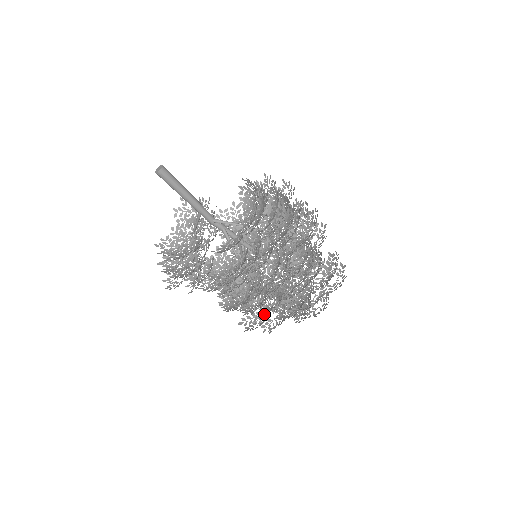
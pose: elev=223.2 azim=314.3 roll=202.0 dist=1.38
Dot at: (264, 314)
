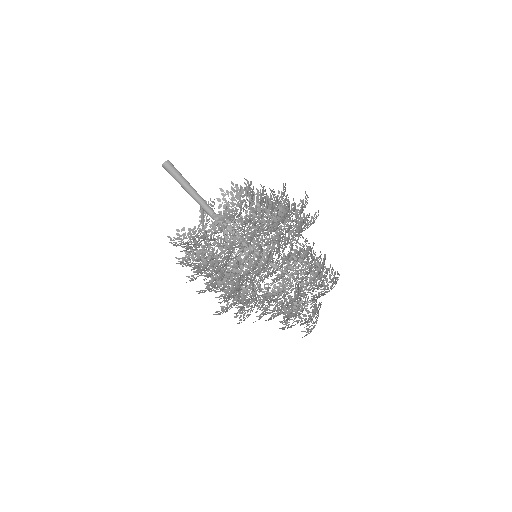
Dot at: occluded
